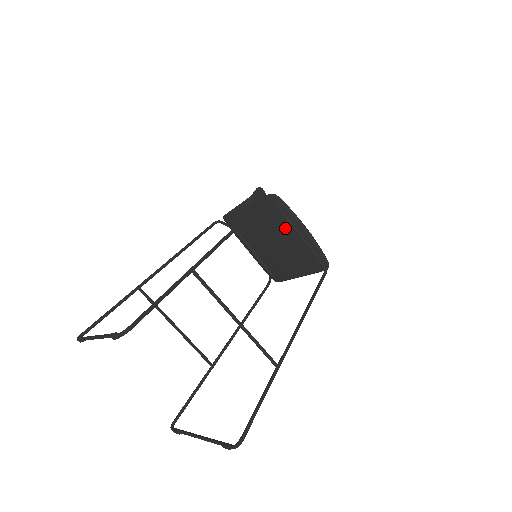
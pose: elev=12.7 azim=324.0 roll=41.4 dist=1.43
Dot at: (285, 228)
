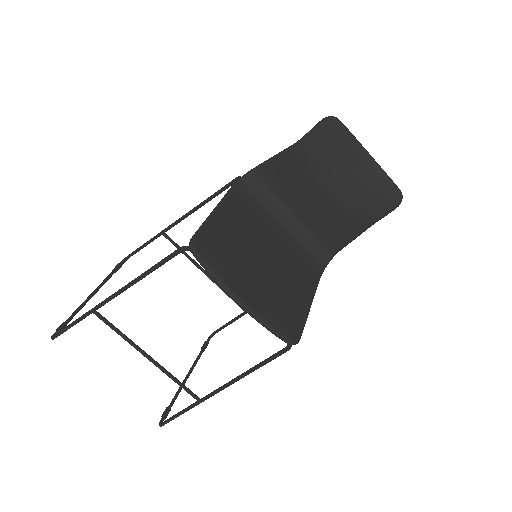
Dot at: occluded
